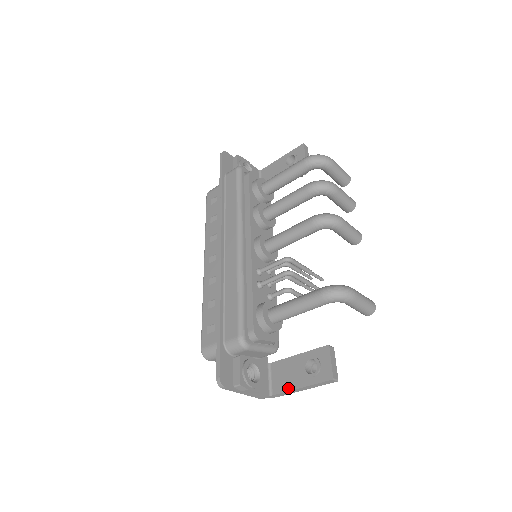
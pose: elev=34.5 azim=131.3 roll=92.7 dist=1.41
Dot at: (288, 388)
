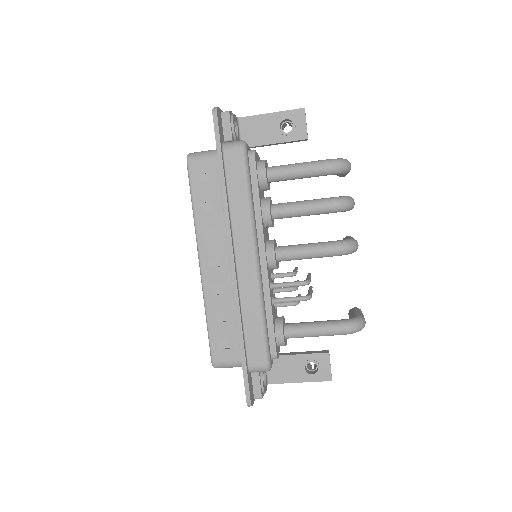
Dot at: (287, 381)
